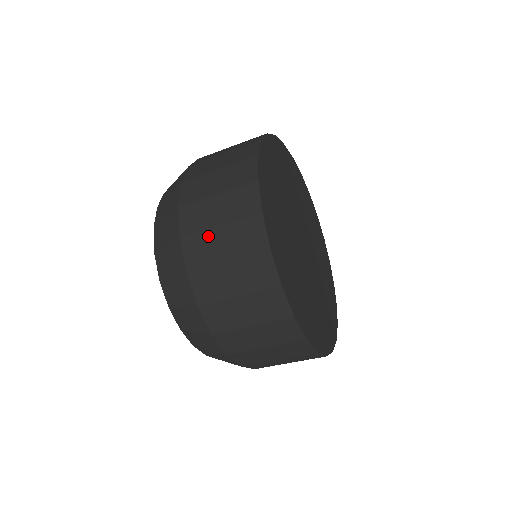
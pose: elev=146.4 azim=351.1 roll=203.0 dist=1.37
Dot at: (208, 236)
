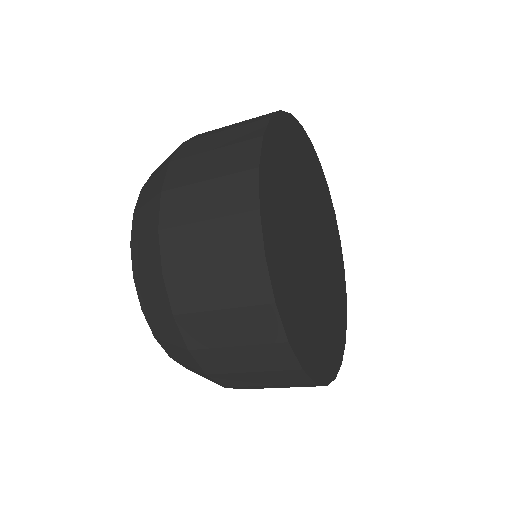
Dot at: (209, 137)
